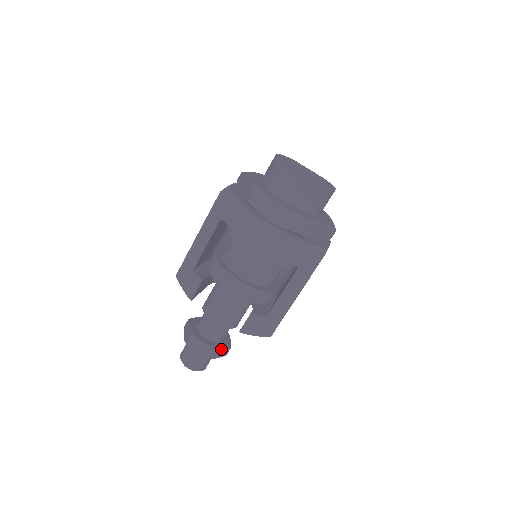
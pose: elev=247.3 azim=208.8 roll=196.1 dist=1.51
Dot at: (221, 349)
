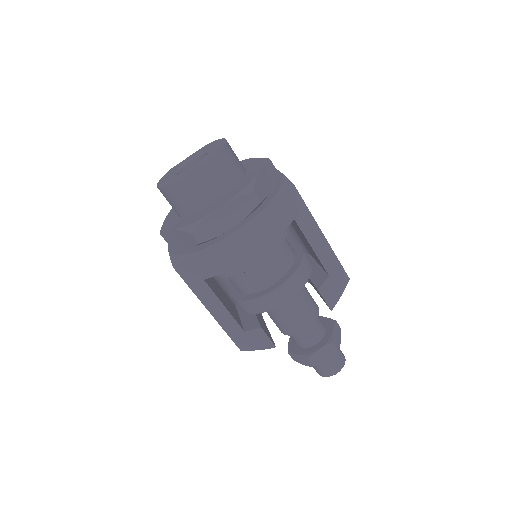
Dot at: (334, 333)
